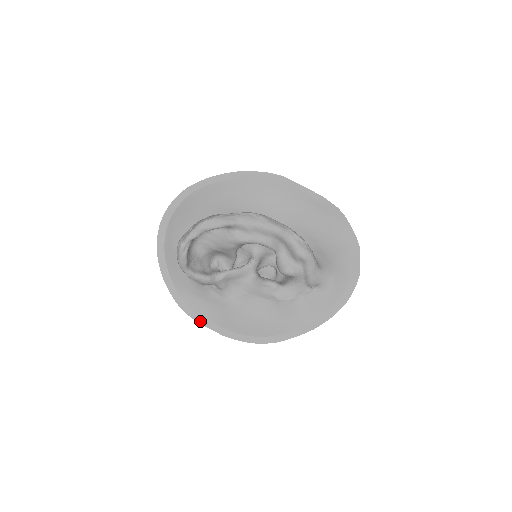
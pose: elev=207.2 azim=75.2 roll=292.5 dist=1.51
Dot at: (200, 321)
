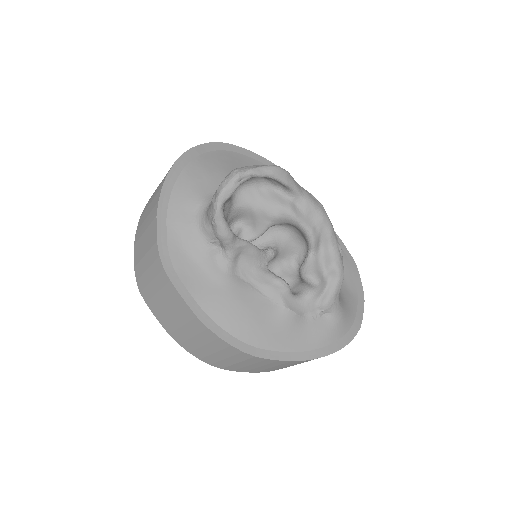
Dot at: (176, 284)
